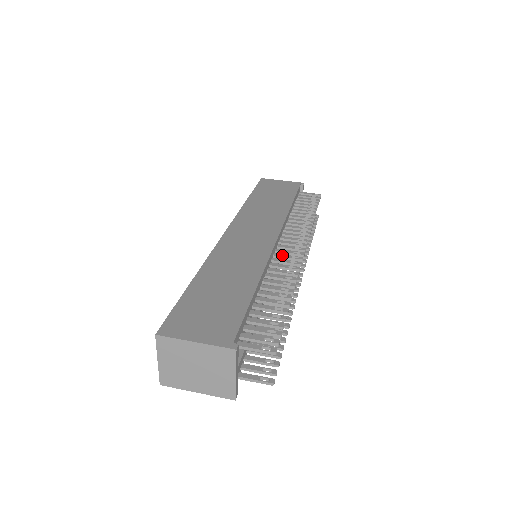
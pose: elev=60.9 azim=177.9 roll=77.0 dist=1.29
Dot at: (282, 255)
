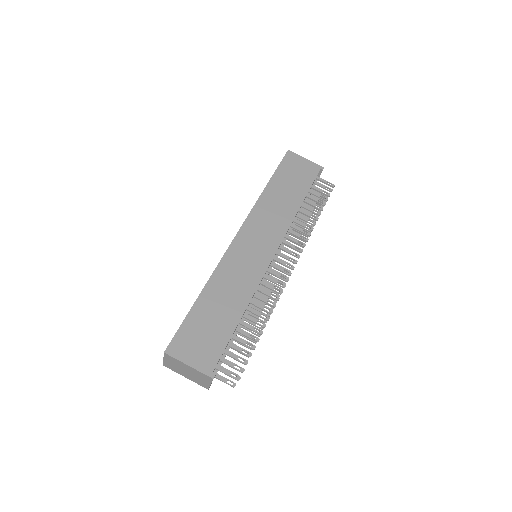
Dot at: (274, 272)
